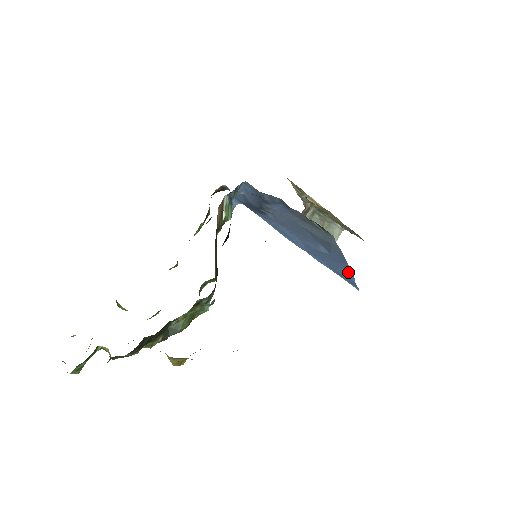
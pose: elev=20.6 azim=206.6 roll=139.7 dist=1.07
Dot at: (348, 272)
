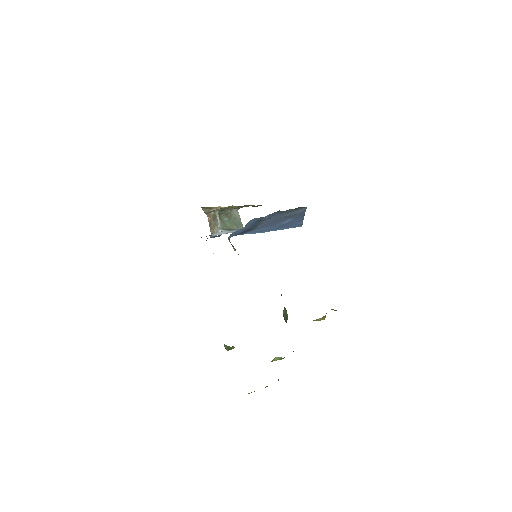
Dot at: (300, 221)
